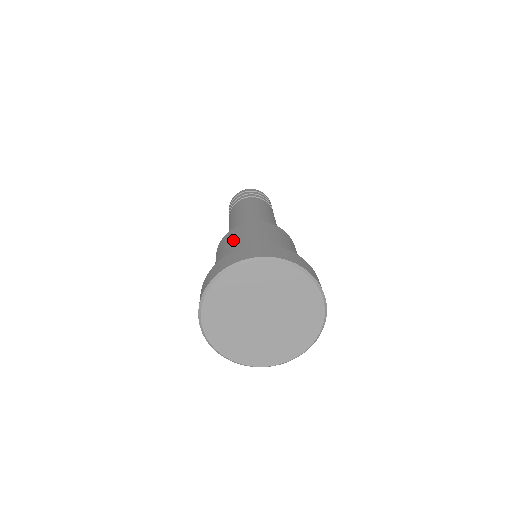
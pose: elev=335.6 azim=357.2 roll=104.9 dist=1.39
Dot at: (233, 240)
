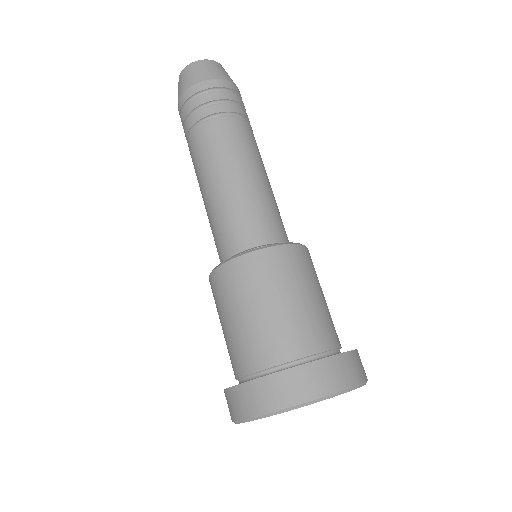
Dot at: (225, 310)
